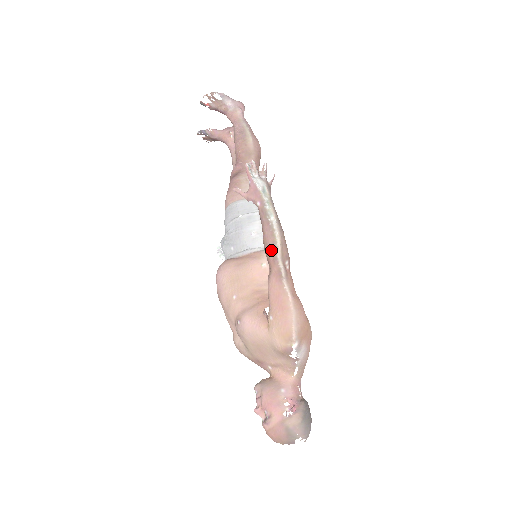
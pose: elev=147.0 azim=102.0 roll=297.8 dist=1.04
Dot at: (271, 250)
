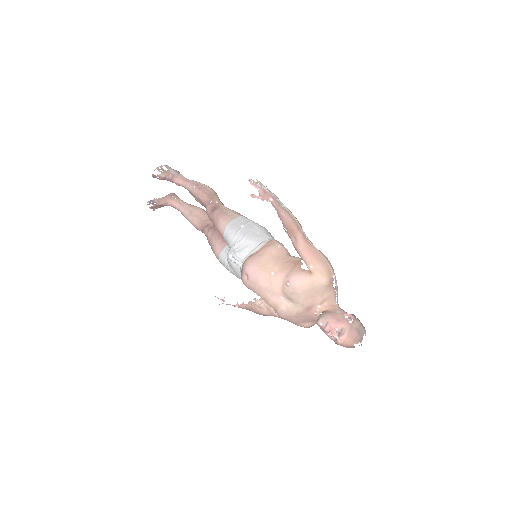
Dot at: (293, 223)
